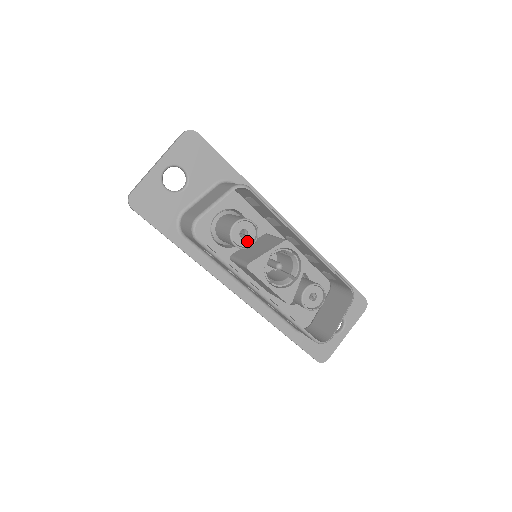
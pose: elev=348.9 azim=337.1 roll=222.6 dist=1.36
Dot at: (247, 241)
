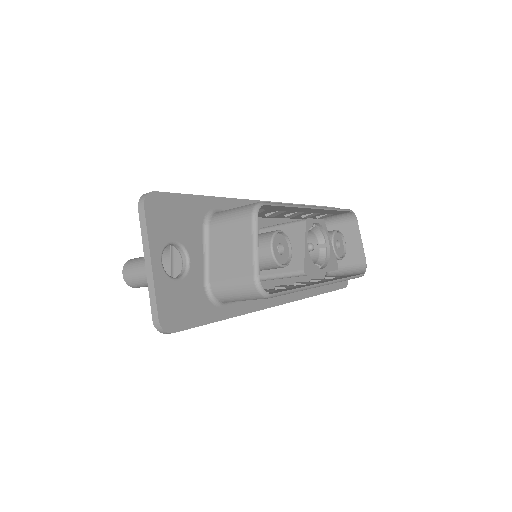
Dot at: (286, 252)
